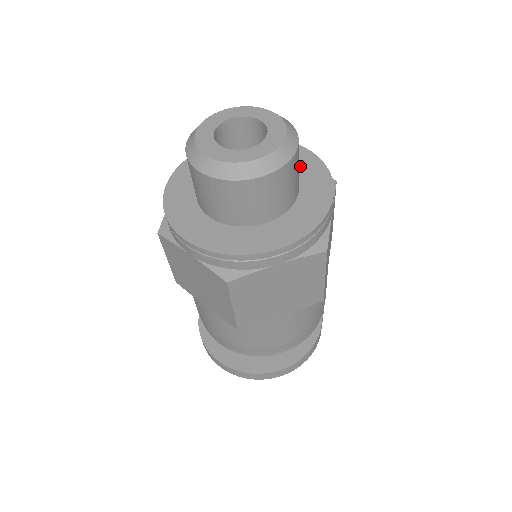
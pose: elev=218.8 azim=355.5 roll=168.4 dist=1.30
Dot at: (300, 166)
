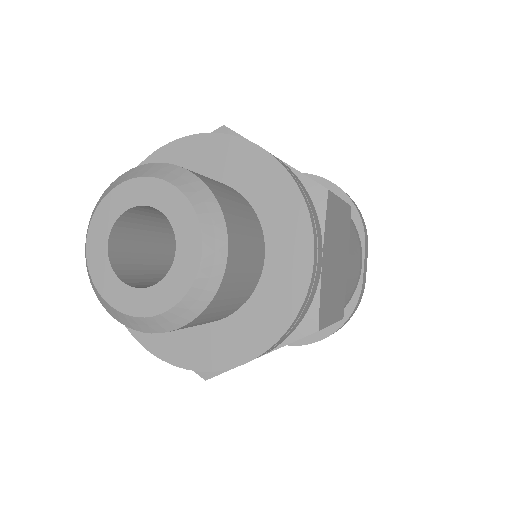
Dot at: (263, 197)
